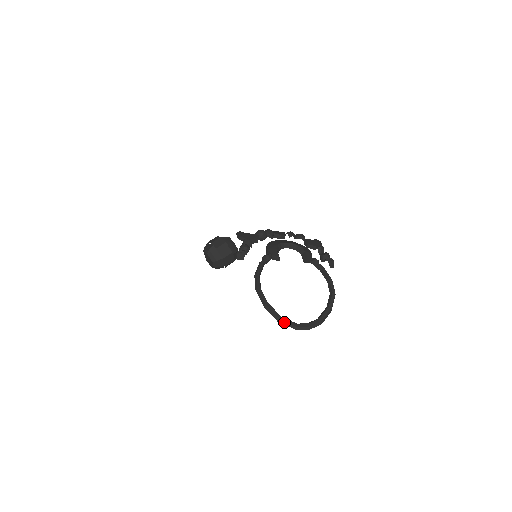
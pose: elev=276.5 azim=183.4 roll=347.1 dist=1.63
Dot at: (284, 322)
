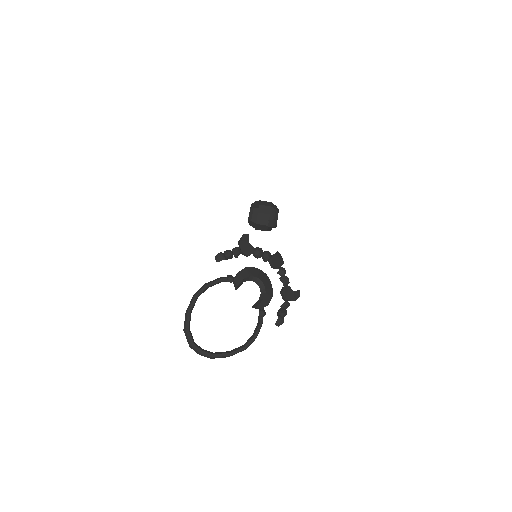
Dot at: (186, 334)
